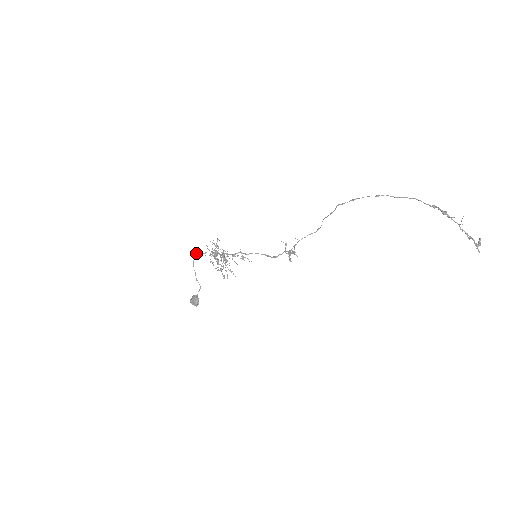
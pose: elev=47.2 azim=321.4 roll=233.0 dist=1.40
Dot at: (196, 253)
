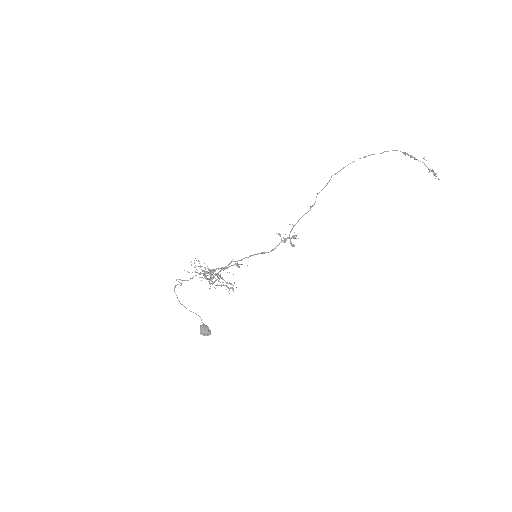
Dot at: (176, 285)
